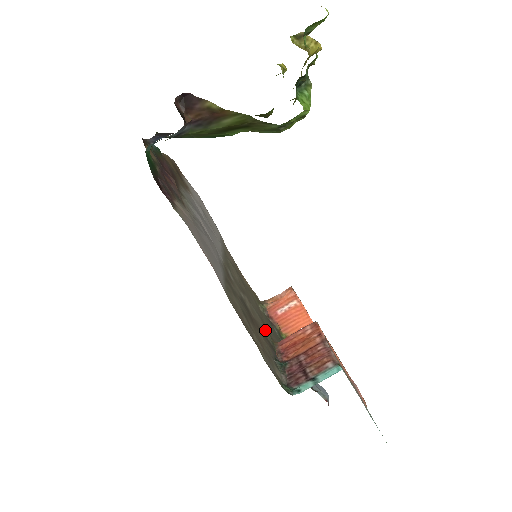
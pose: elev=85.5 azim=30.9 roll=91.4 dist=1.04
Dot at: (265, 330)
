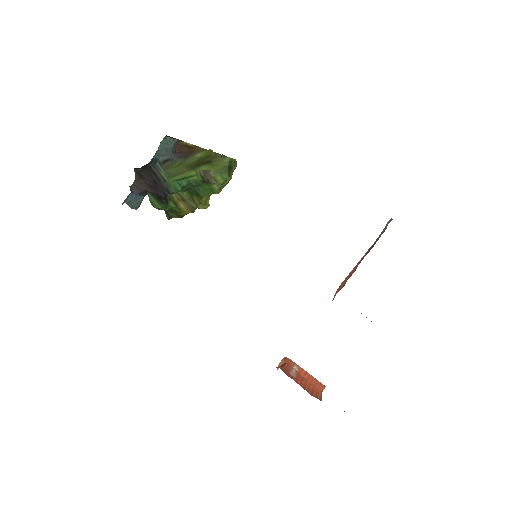
Dot at: occluded
